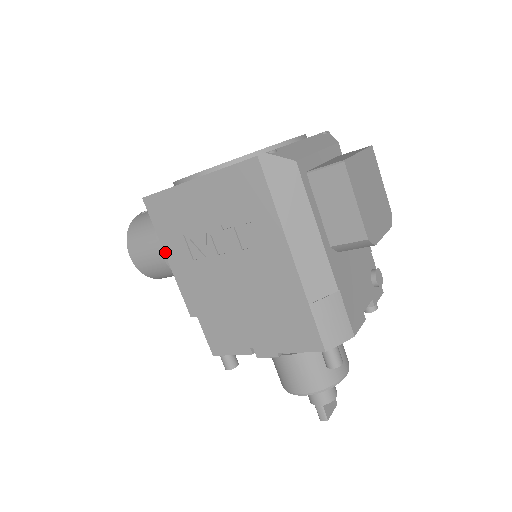
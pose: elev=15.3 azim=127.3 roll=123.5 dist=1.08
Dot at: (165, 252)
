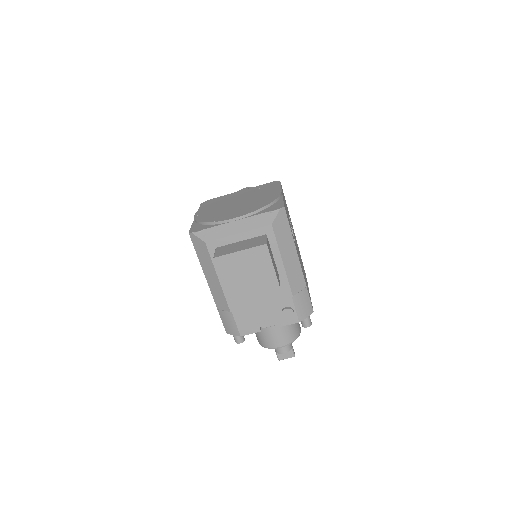
Dot at: occluded
